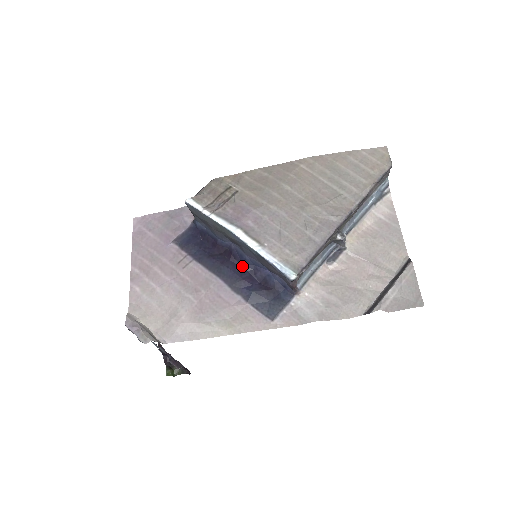
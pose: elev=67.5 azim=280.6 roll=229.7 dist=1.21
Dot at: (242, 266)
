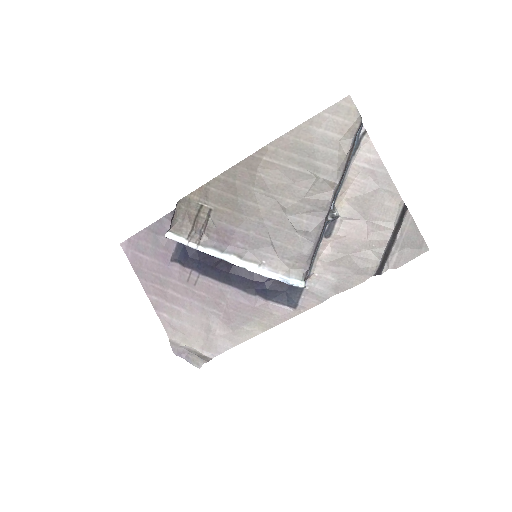
Dot at: occluded
